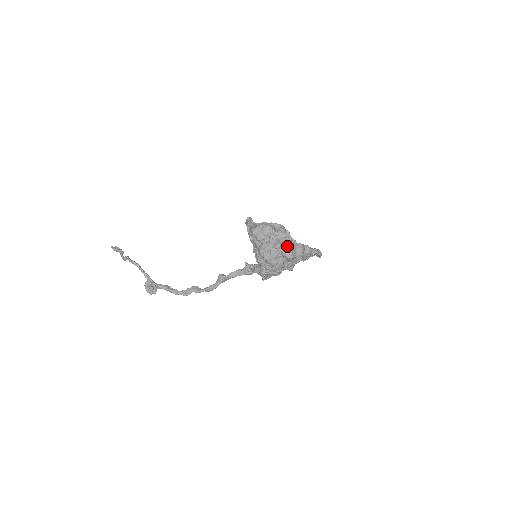
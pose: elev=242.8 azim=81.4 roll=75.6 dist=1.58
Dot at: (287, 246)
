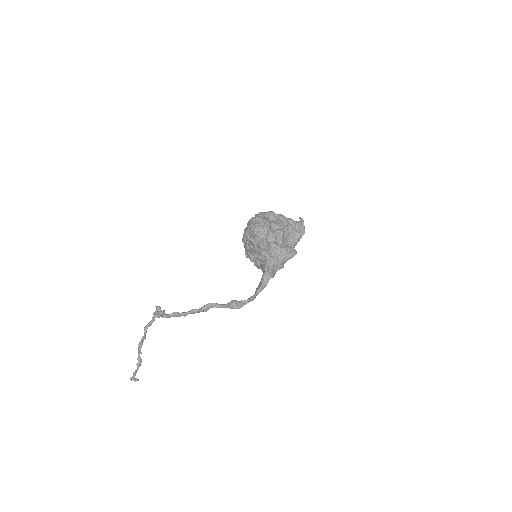
Dot at: occluded
